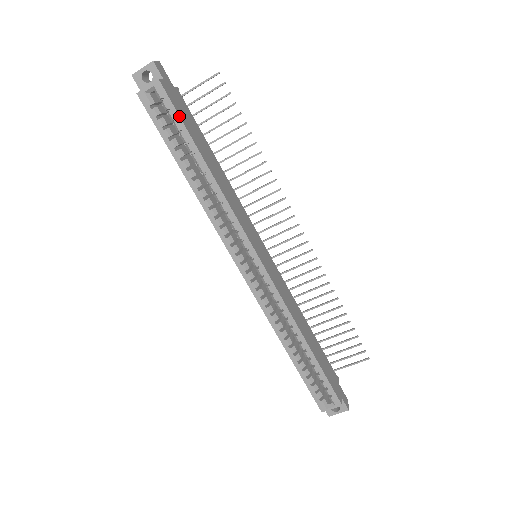
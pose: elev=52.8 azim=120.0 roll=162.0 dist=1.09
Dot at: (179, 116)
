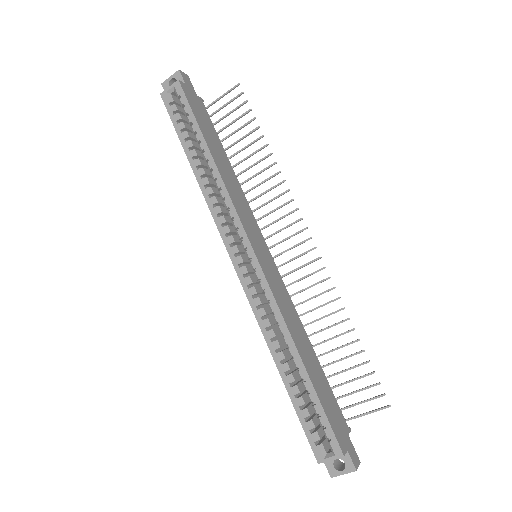
Dot at: (191, 109)
